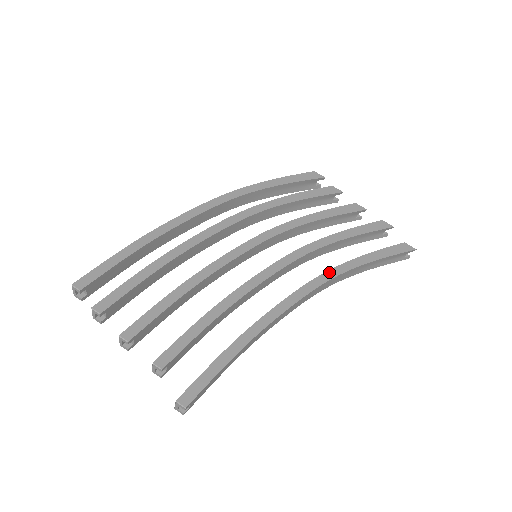
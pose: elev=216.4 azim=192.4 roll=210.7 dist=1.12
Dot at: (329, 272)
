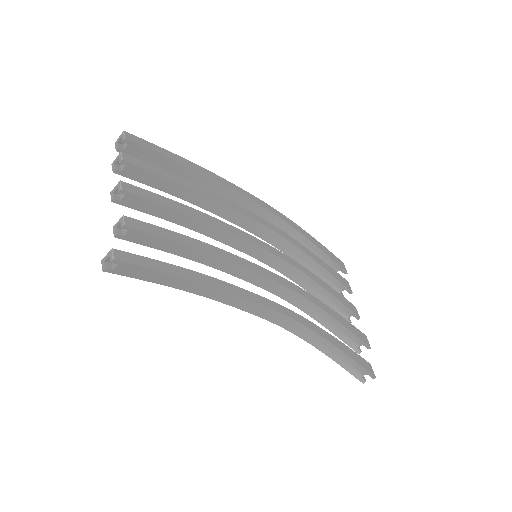
Dot at: (299, 316)
